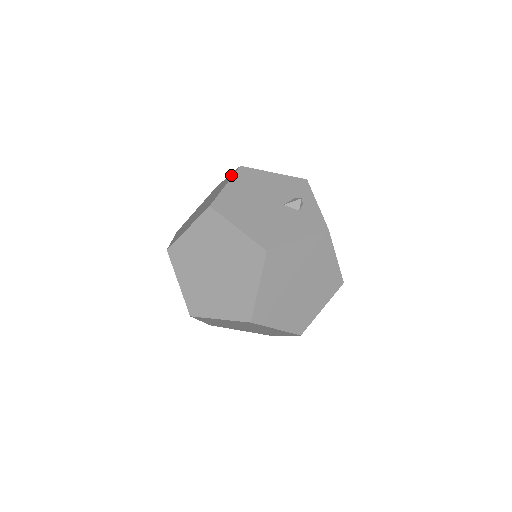
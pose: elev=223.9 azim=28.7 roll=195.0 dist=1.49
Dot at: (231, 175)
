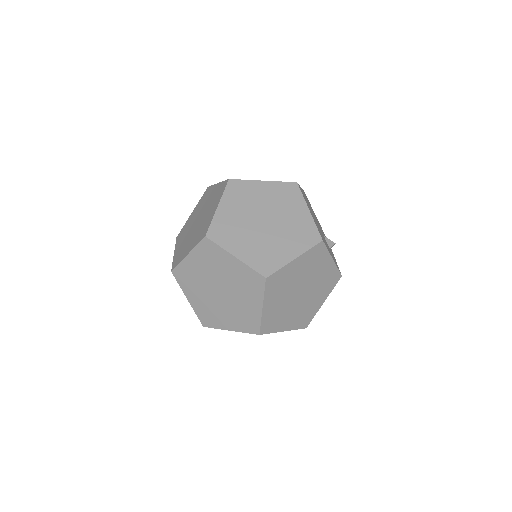
Dot at: occluded
